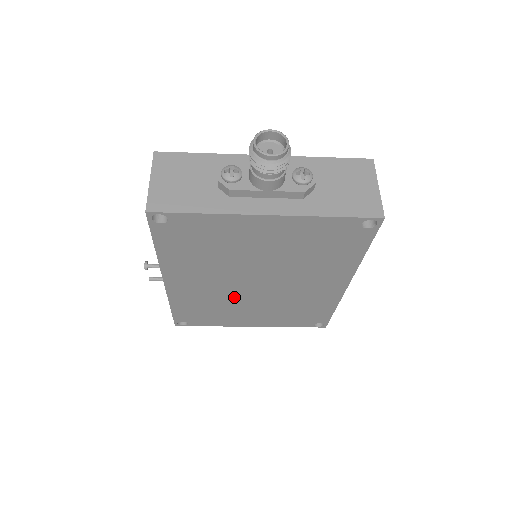
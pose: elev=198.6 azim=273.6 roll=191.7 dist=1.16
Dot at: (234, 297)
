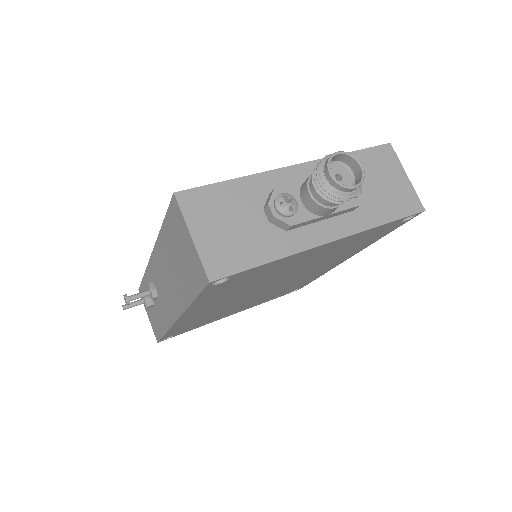
Dot at: (238, 303)
